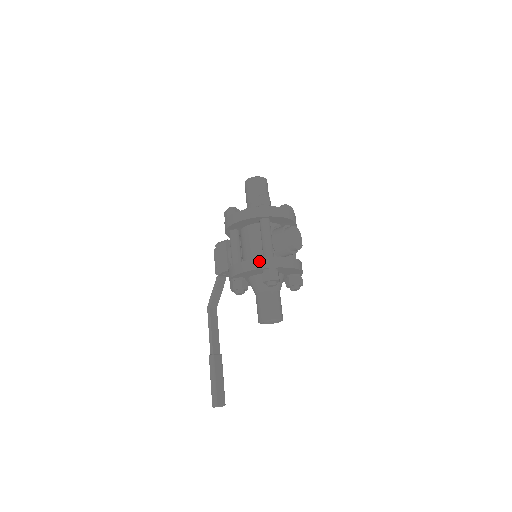
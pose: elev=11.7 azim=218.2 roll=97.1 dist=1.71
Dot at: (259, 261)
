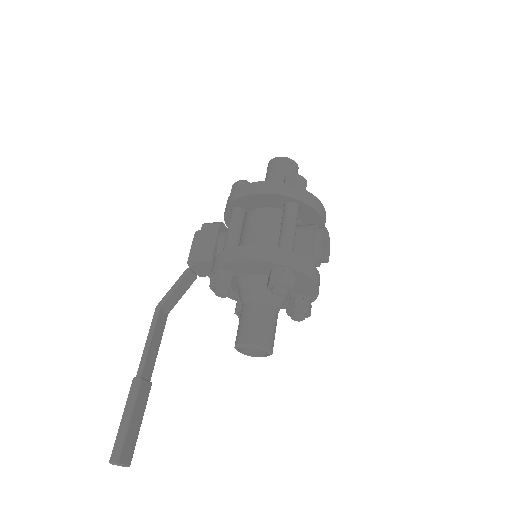
Dot at: (274, 252)
